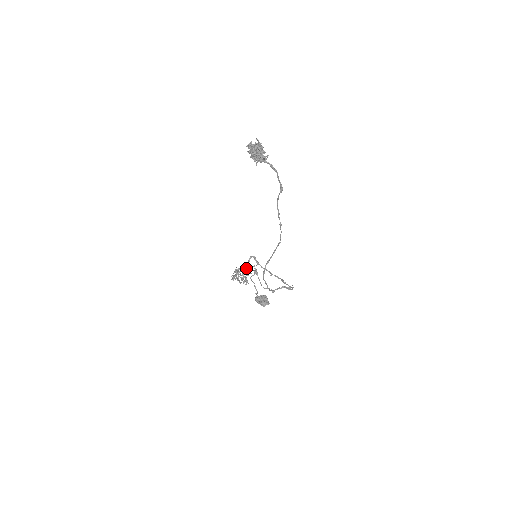
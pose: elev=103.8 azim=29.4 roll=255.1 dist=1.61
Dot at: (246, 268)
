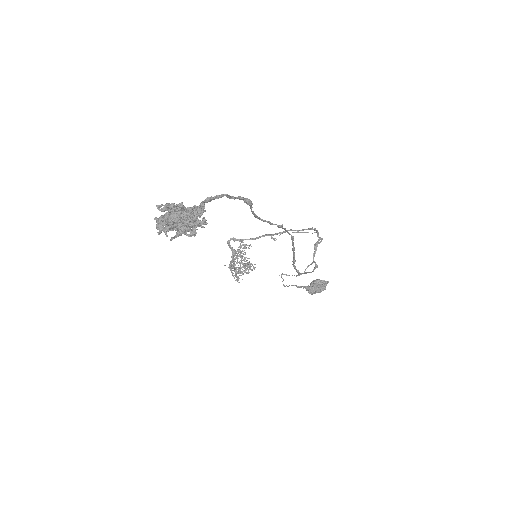
Dot at: occluded
